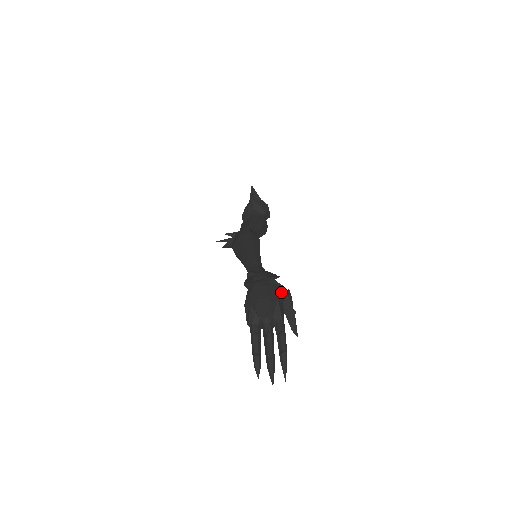
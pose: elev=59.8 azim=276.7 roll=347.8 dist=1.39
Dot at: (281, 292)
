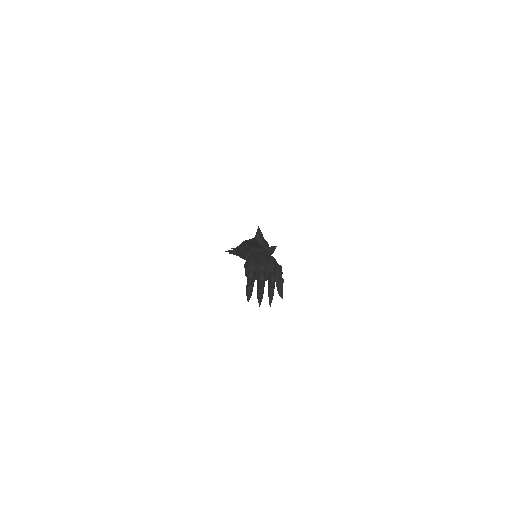
Dot at: (275, 262)
